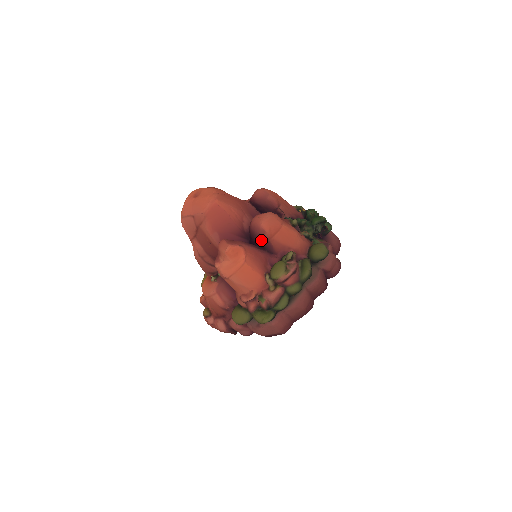
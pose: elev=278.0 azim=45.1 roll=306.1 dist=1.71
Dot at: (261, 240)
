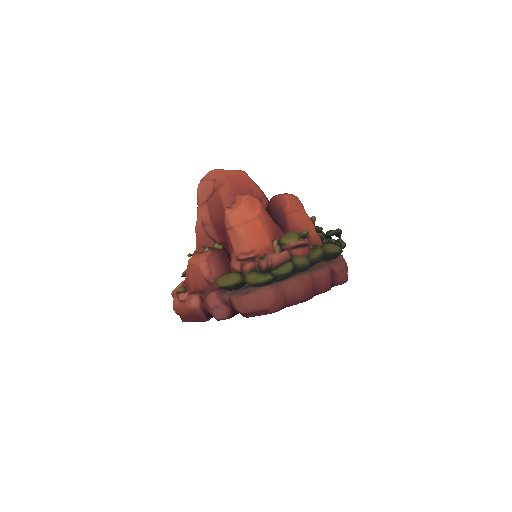
Dot at: (278, 213)
